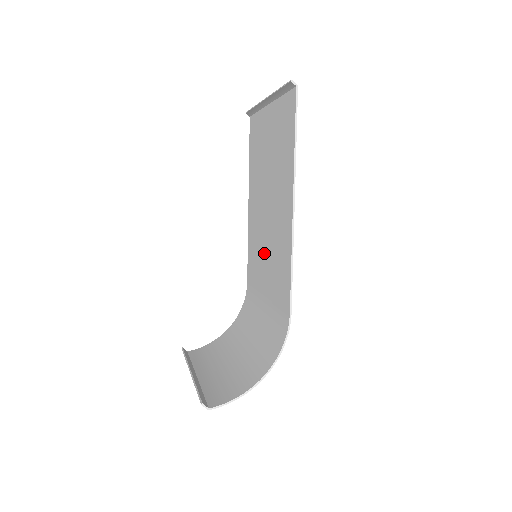
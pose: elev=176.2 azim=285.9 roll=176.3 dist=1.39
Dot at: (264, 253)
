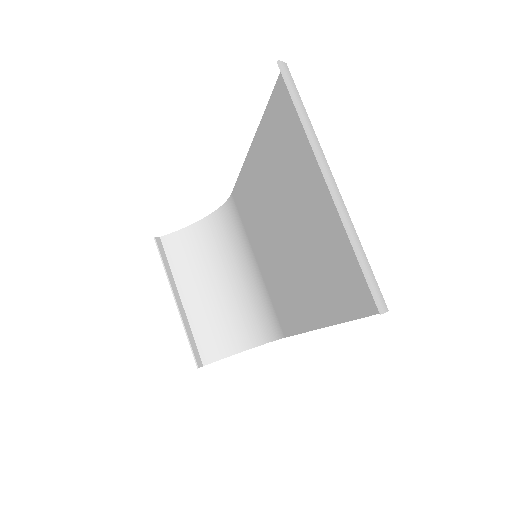
Dot at: (265, 245)
